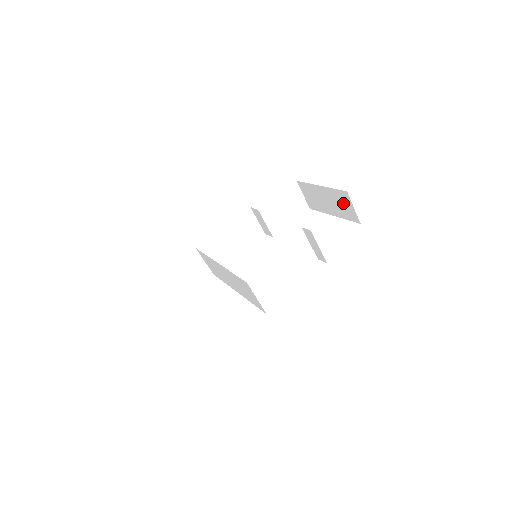
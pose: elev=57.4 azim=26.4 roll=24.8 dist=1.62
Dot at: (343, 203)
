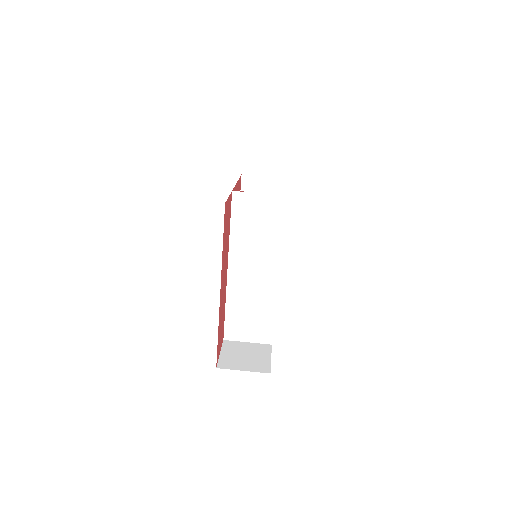
Dot at: occluded
